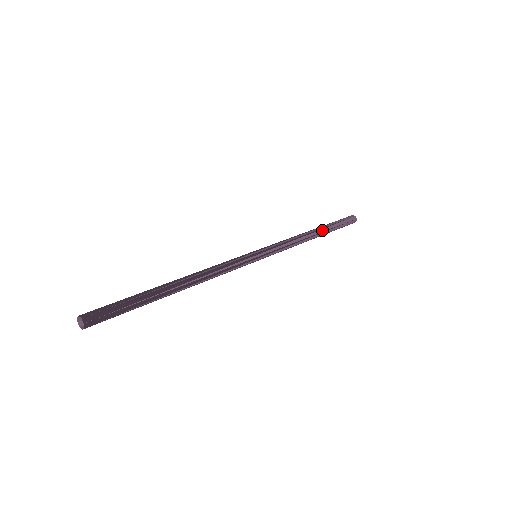
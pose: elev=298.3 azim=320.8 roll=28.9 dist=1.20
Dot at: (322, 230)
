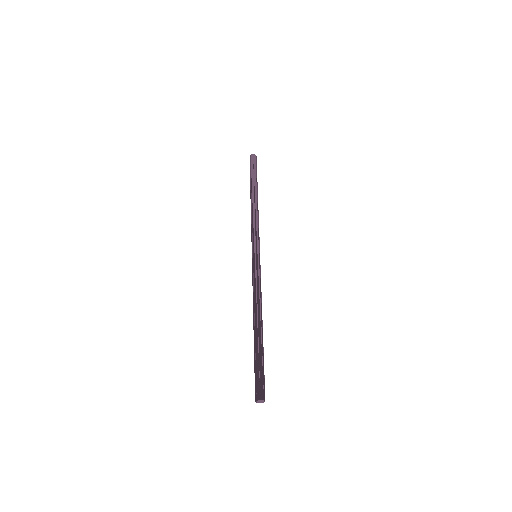
Dot at: (255, 191)
